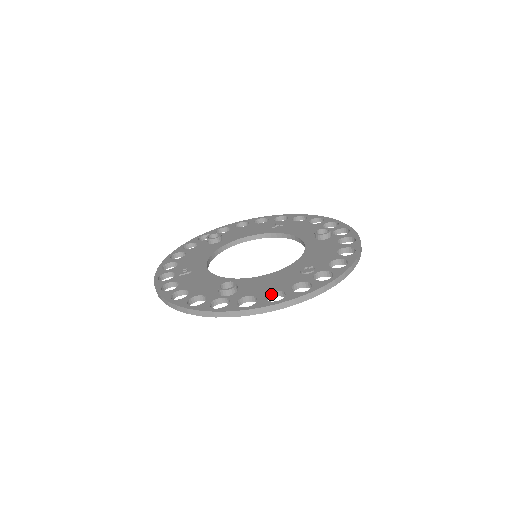
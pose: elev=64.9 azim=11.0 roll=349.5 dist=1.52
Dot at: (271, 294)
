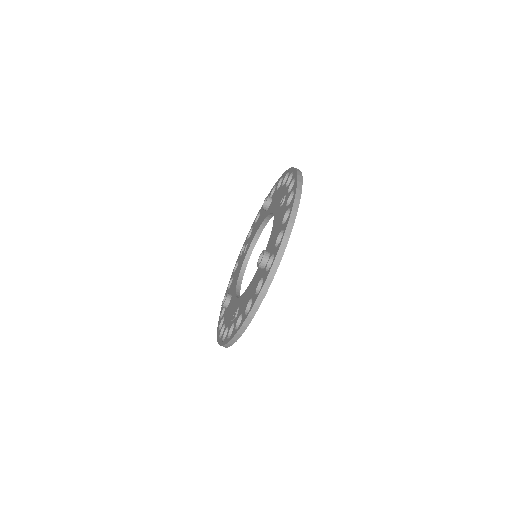
Dot at: occluded
